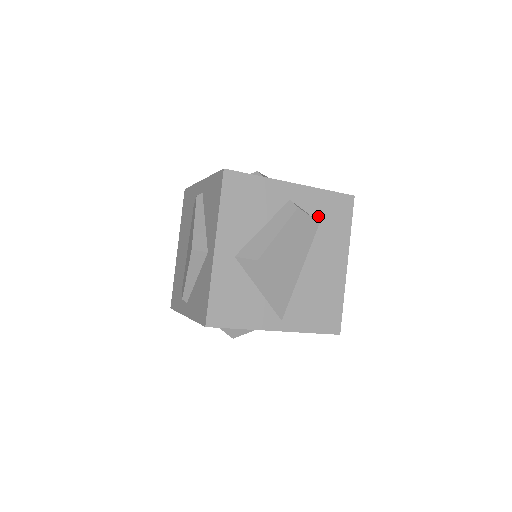
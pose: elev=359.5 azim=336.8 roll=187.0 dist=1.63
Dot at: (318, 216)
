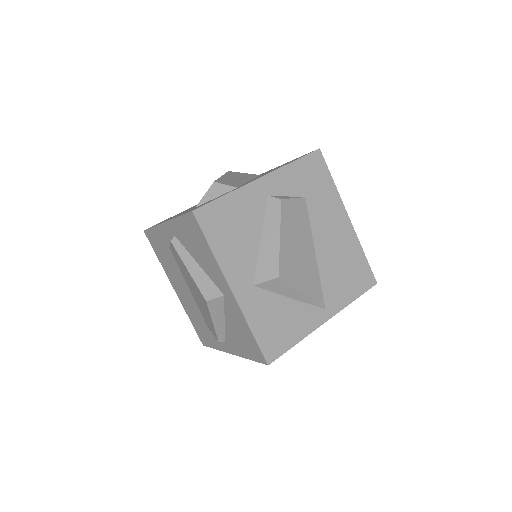
Dot at: (300, 192)
